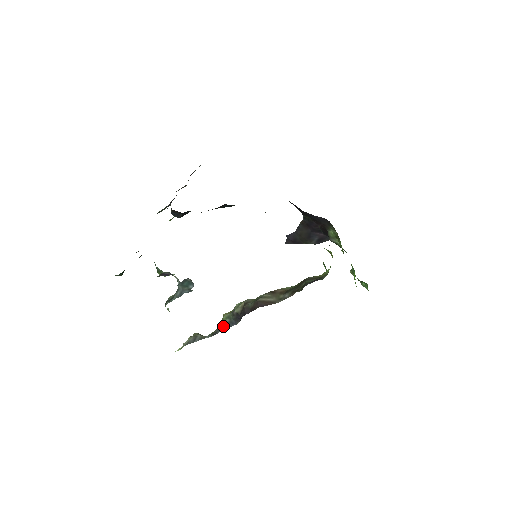
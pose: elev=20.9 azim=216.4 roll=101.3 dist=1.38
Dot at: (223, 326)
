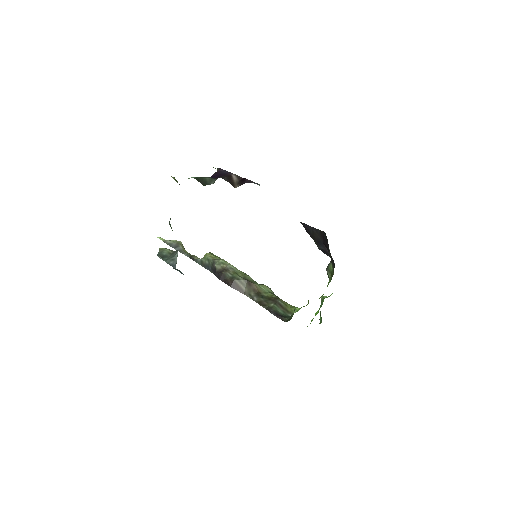
Dot at: (201, 261)
